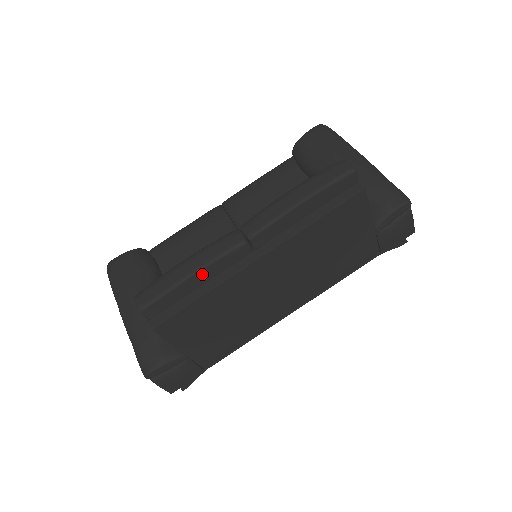
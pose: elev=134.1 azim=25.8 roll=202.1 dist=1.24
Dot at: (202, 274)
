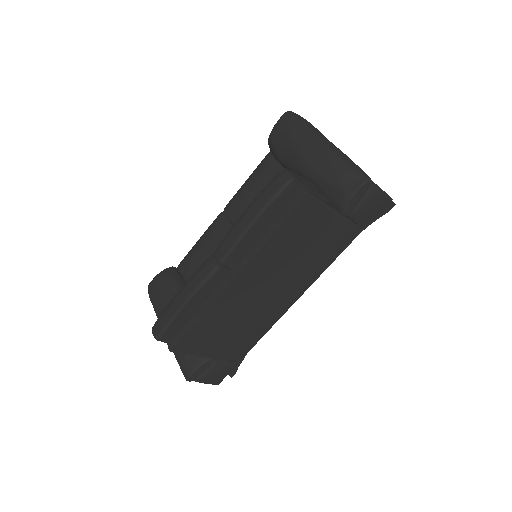
Dot at: (193, 301)
